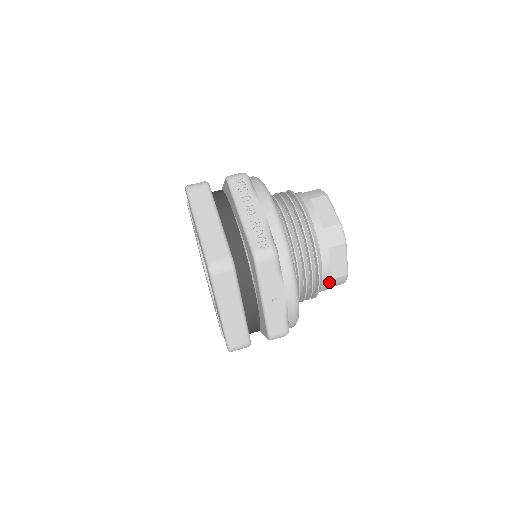
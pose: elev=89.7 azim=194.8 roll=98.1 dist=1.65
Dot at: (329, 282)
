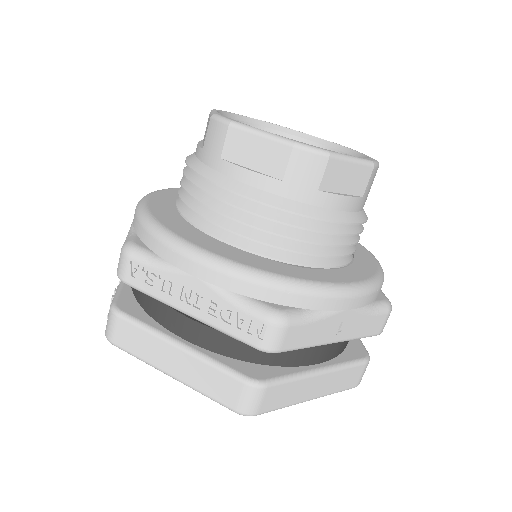
Dot at: (364, 198)
